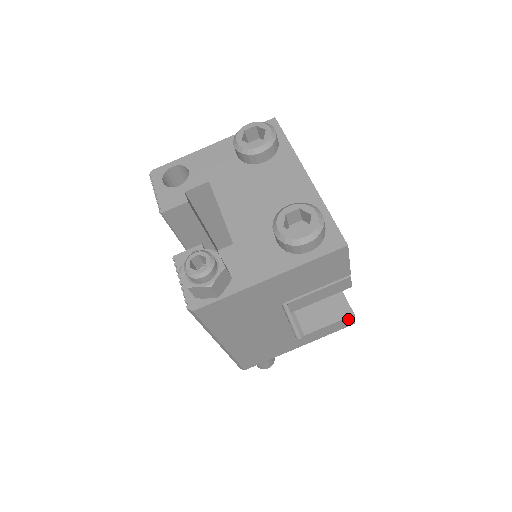
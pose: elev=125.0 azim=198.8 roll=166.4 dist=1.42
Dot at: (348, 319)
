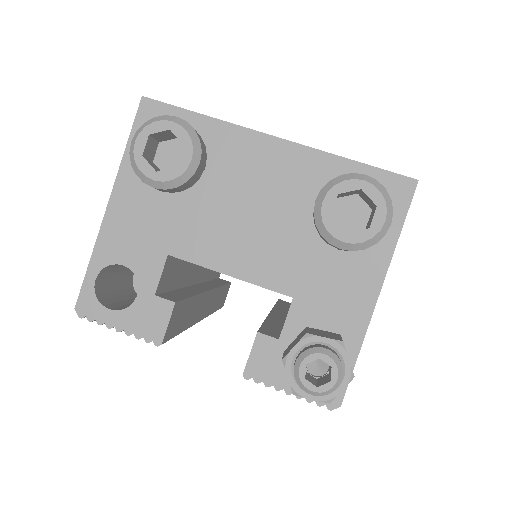
Dot at: occluded
